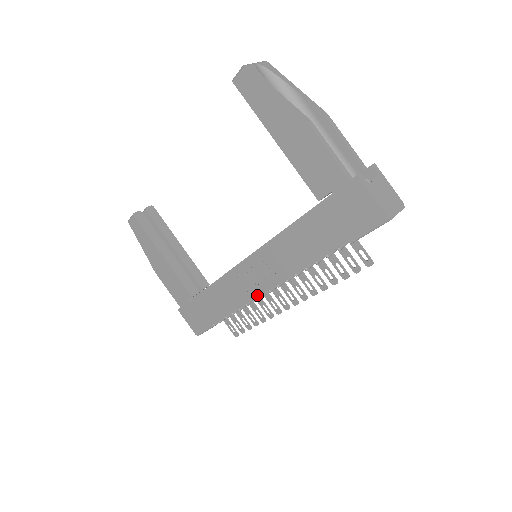
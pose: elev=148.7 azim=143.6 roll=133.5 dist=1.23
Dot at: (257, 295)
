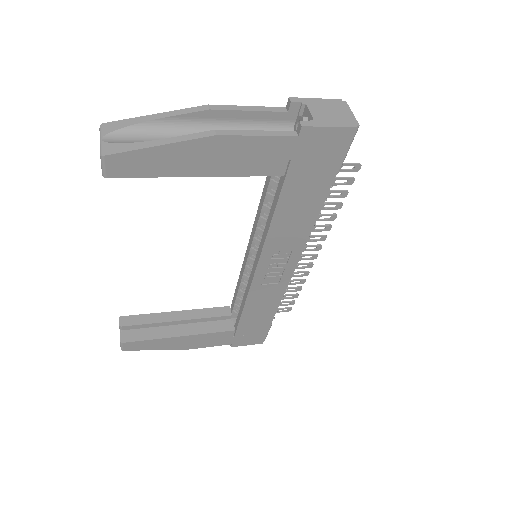
Dot at: (289, 277)
